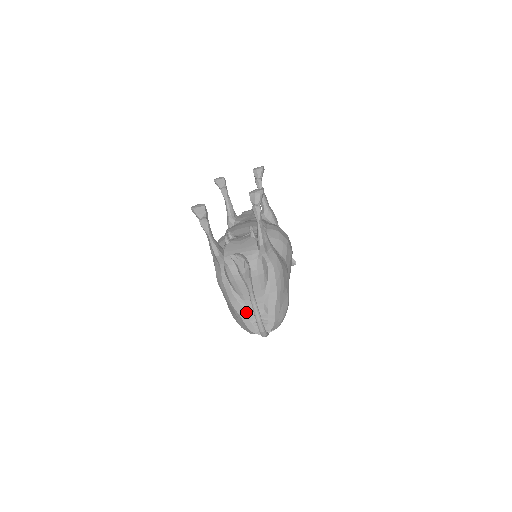
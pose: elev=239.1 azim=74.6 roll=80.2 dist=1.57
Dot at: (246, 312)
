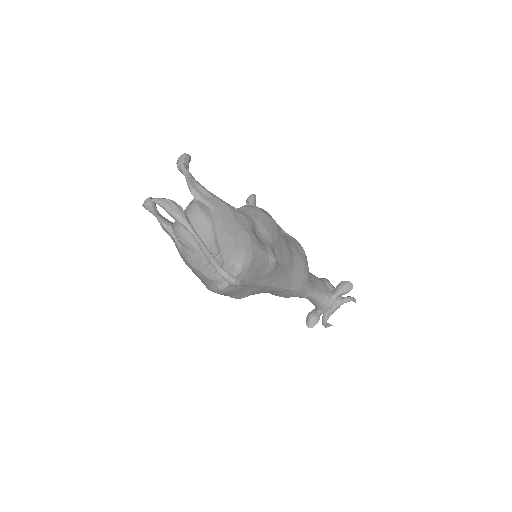
Dot at: (202, 262)
